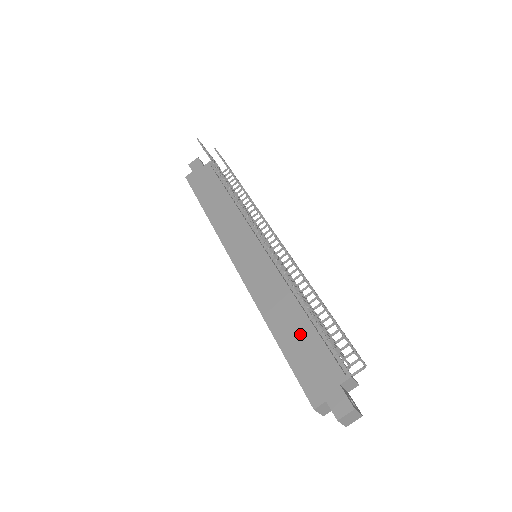
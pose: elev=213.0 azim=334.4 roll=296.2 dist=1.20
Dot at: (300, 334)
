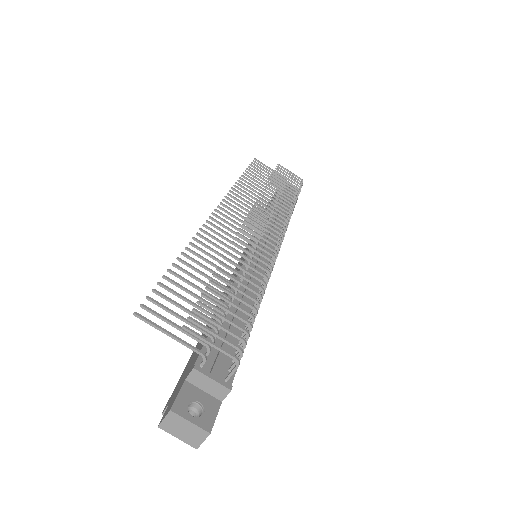
Dot at: occluded
